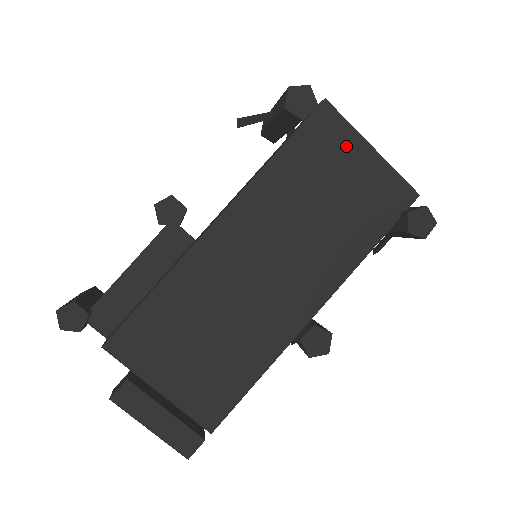
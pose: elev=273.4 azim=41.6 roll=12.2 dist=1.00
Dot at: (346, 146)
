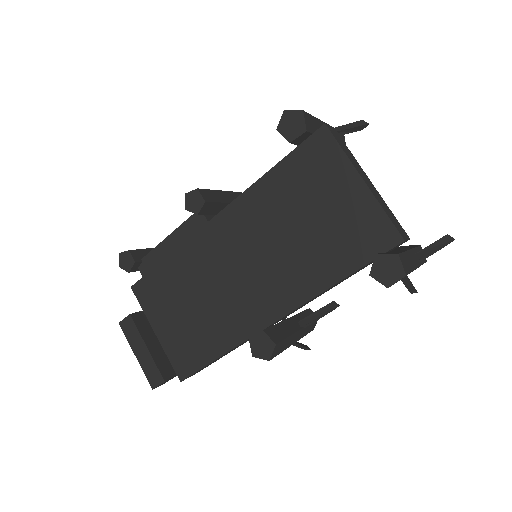
Dot at: (335, 173)
